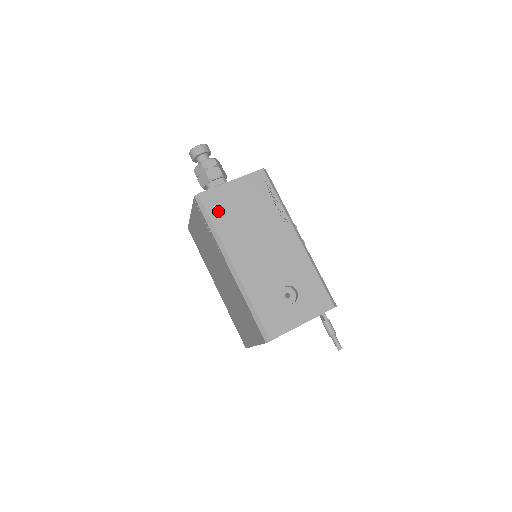
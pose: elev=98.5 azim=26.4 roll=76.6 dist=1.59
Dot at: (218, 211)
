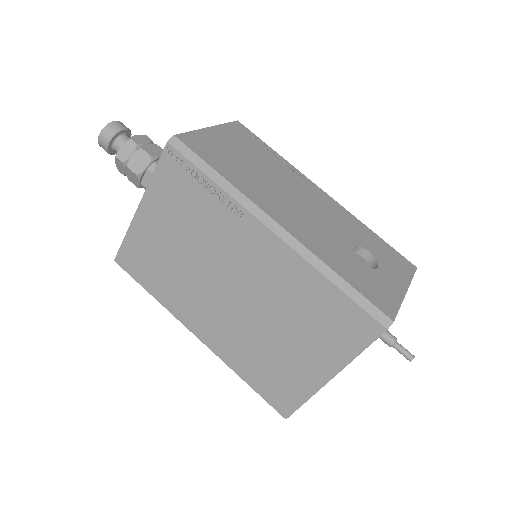
Dot at: (215, 158)
